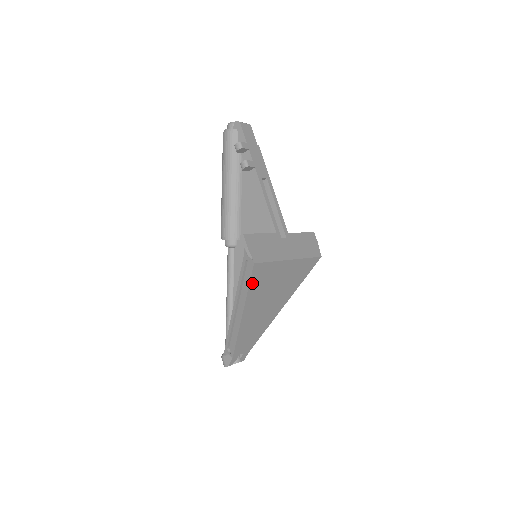
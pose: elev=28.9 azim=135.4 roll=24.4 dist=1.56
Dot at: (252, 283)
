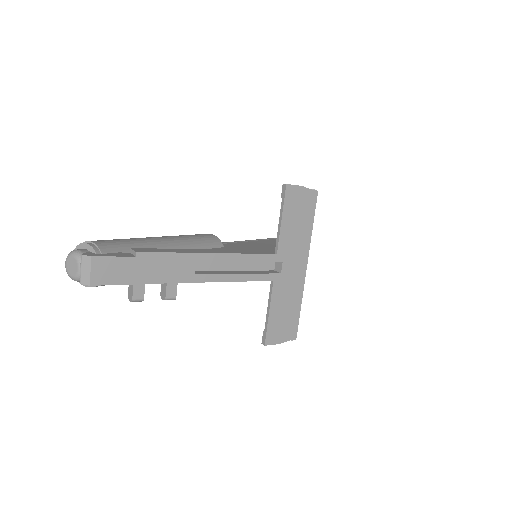
Dot at: occluded
